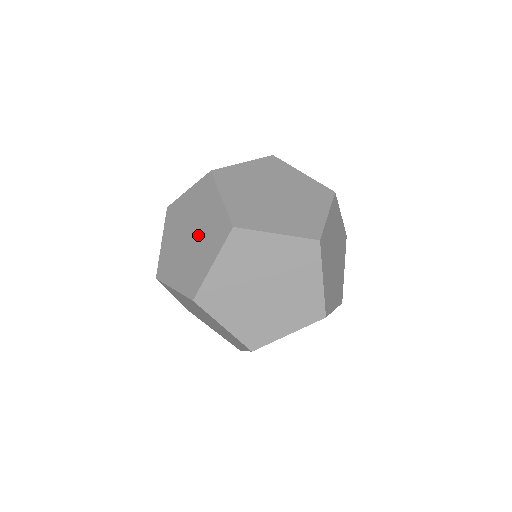
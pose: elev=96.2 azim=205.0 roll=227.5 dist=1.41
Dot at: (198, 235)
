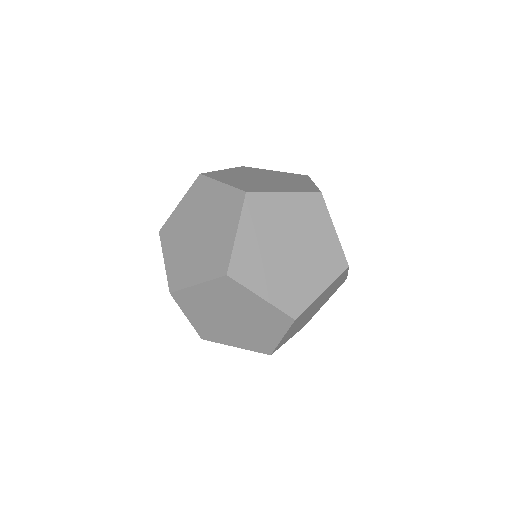
Dot at: (208, 224)
